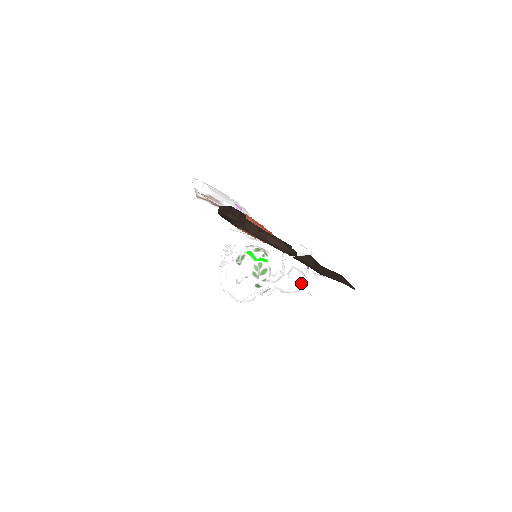
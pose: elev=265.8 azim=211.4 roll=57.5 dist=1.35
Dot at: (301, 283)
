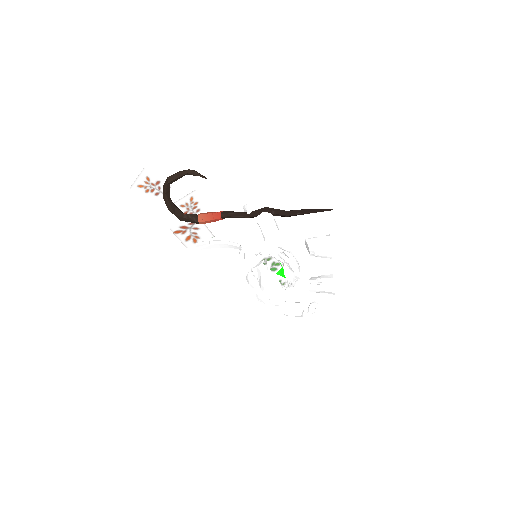
Dot at: (267, 219)
